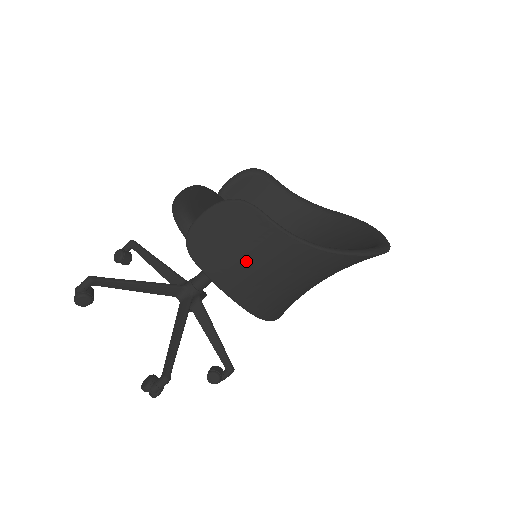
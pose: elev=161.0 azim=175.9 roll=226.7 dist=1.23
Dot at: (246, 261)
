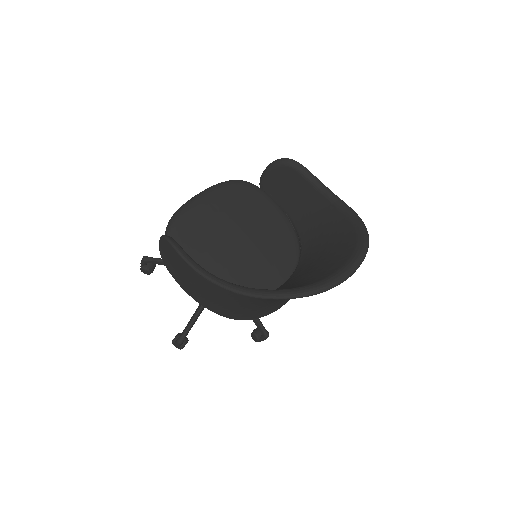
Dot at: (189, 282)
